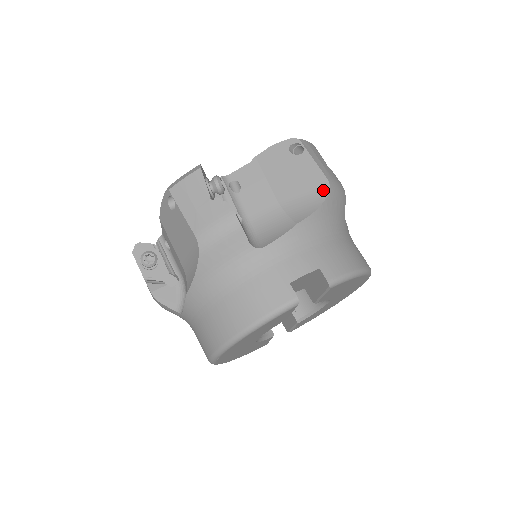
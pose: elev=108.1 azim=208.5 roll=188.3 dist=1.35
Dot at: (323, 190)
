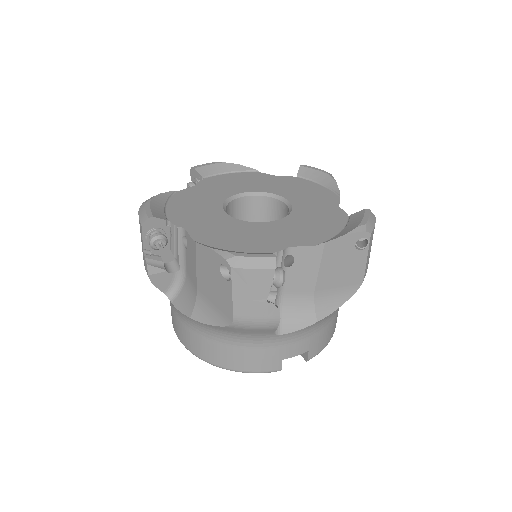
Dot at: (354, 288)
